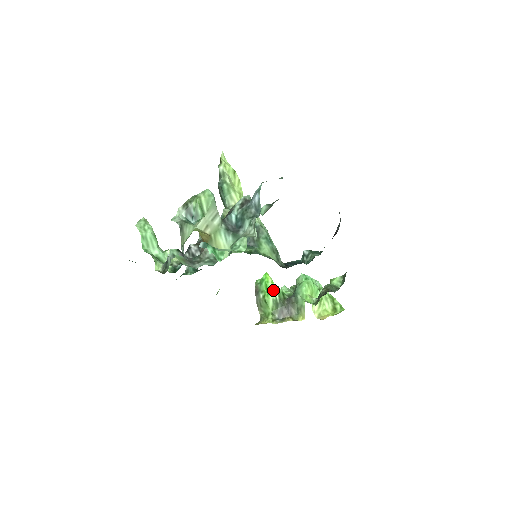
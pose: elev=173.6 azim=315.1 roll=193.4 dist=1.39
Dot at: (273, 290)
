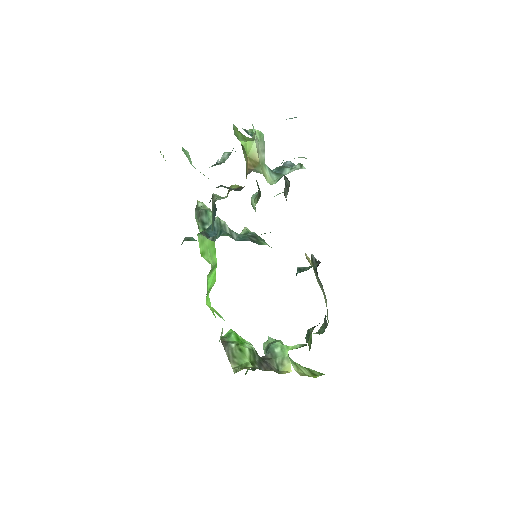
Dot at: (245, 342)
